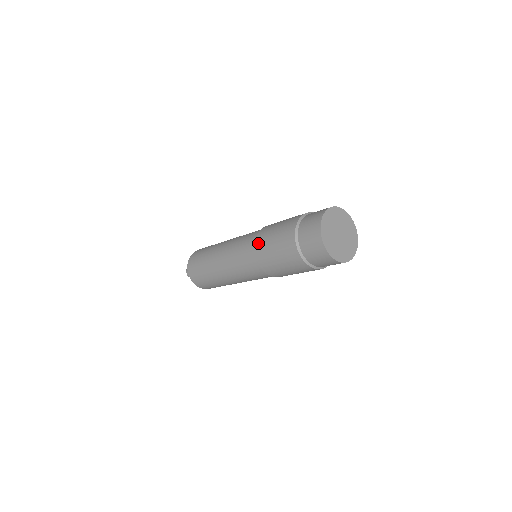
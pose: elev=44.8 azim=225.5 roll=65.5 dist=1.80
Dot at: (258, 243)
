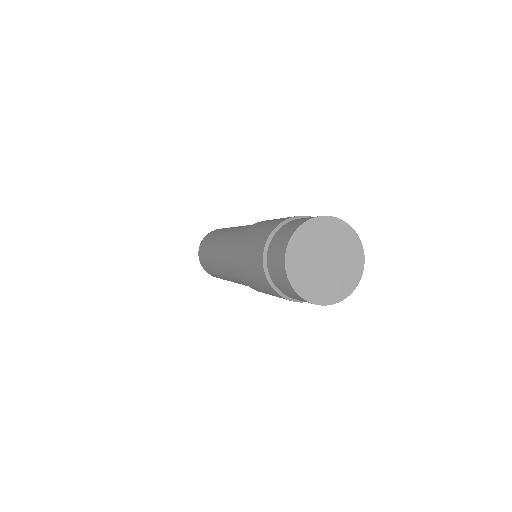
Dot at: (237, 254)
